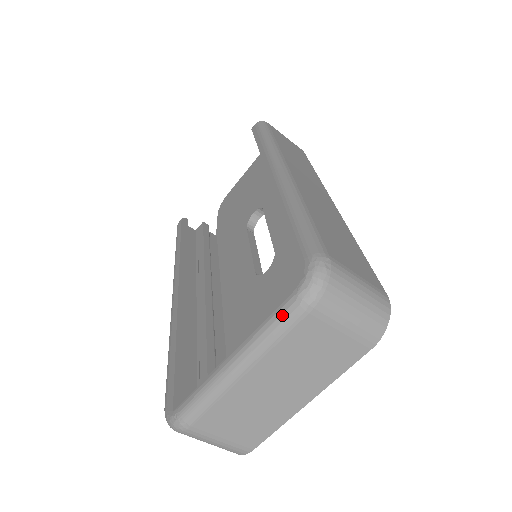
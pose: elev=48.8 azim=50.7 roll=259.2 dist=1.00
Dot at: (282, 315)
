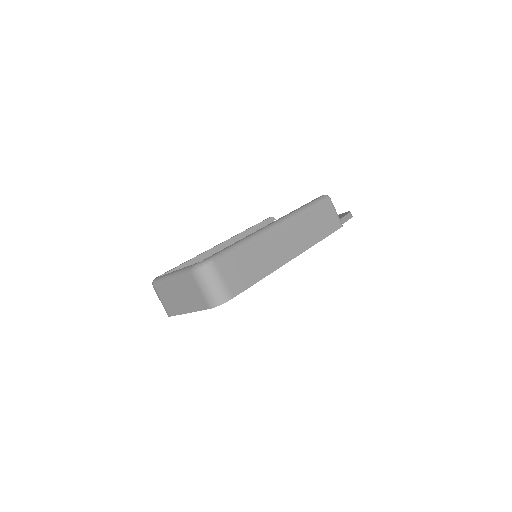
Dot at: (187, 269)
